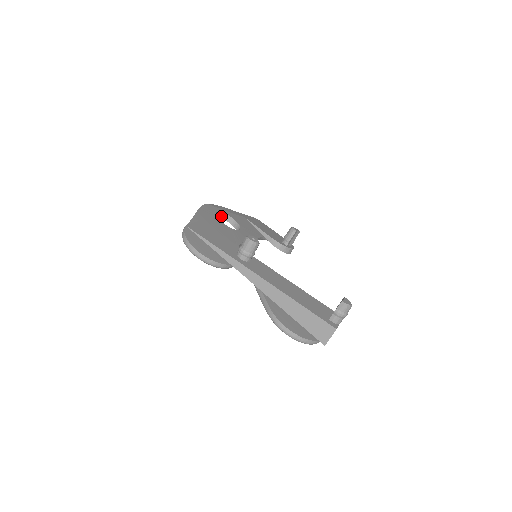
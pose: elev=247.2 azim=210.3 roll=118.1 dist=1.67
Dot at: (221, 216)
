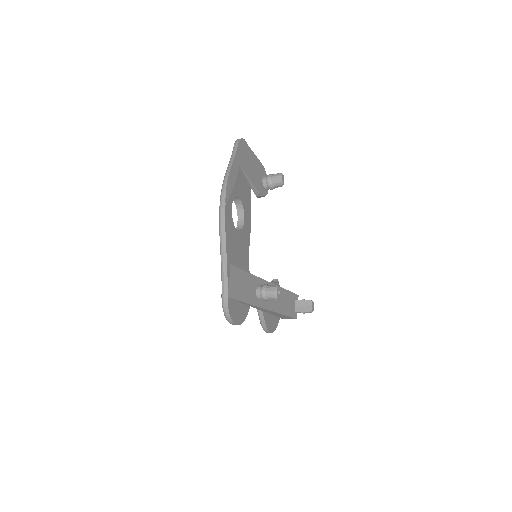
Dot at: occluded
